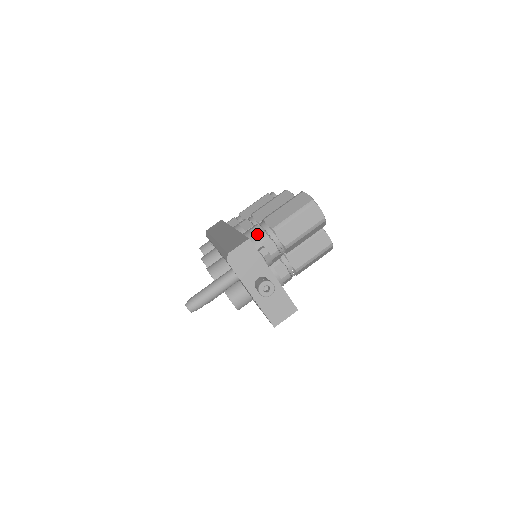
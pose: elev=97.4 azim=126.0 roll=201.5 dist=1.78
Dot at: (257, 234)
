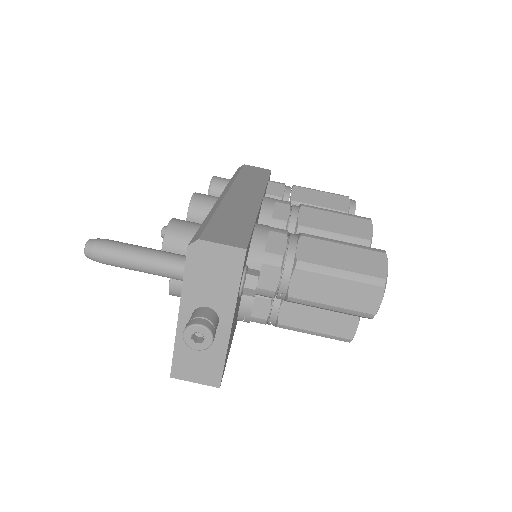
Dot at: (272, 246)
